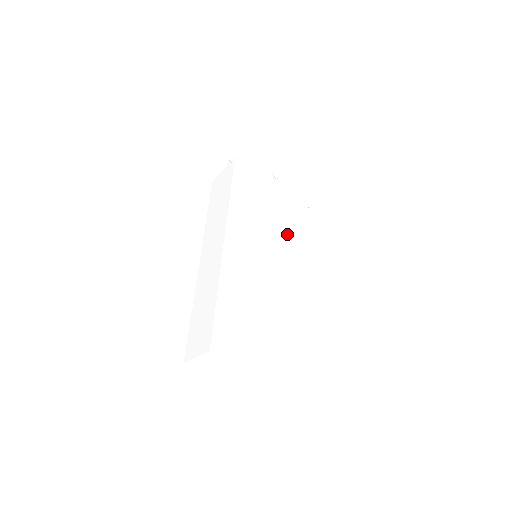
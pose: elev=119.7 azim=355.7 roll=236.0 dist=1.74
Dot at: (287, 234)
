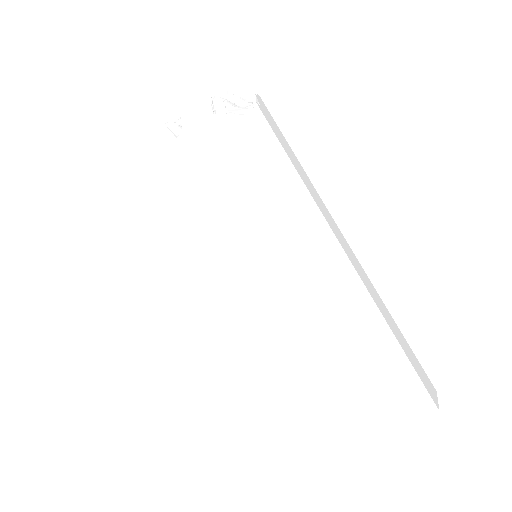
Dot at: (251, 199)
